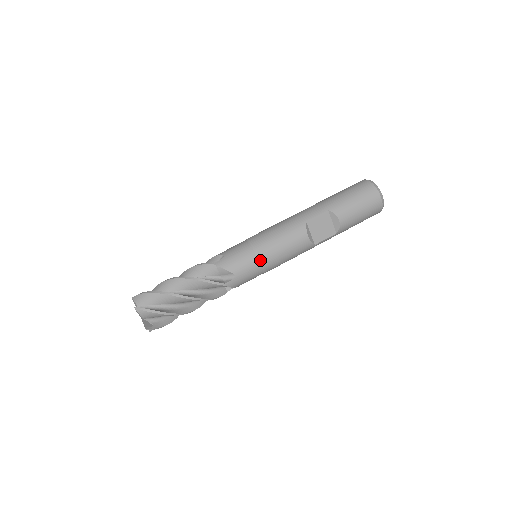
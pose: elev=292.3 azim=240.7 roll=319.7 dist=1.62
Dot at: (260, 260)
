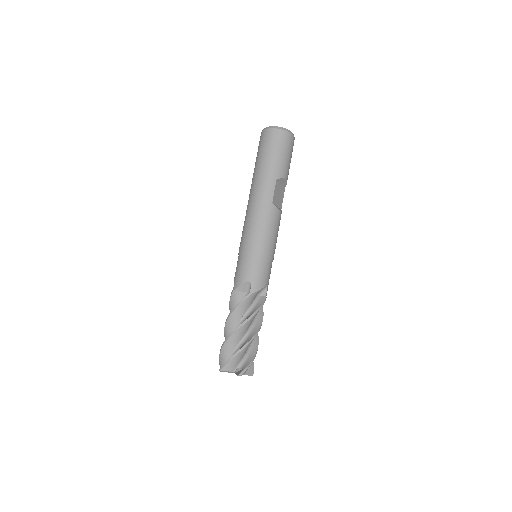
Dot at: (271, 259)
